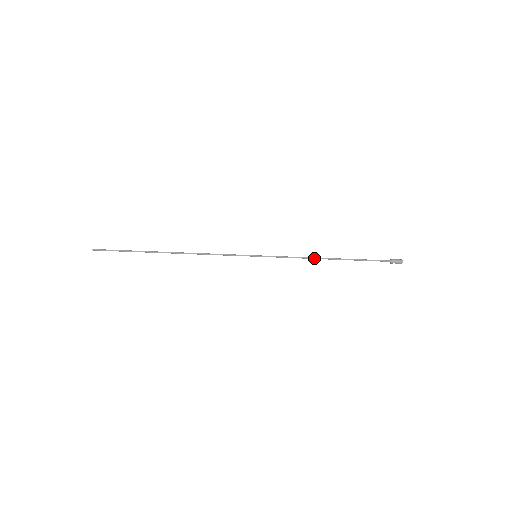
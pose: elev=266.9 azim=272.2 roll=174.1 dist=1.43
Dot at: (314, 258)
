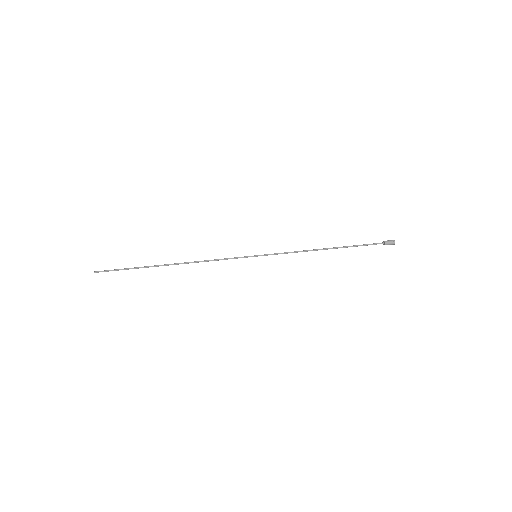
Dot at: (312, 250)
